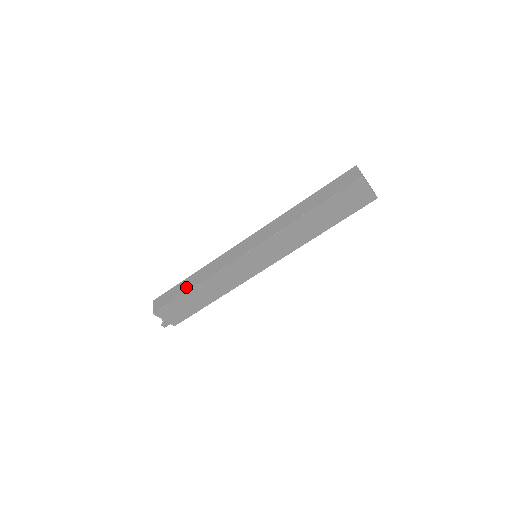
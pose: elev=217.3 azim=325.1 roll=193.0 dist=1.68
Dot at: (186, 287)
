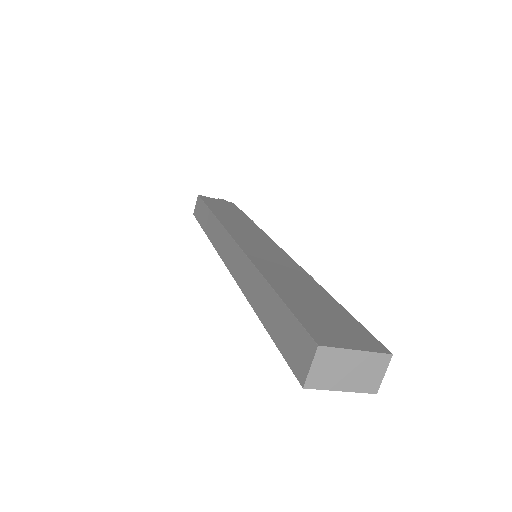
Dot at: (204, 222)
